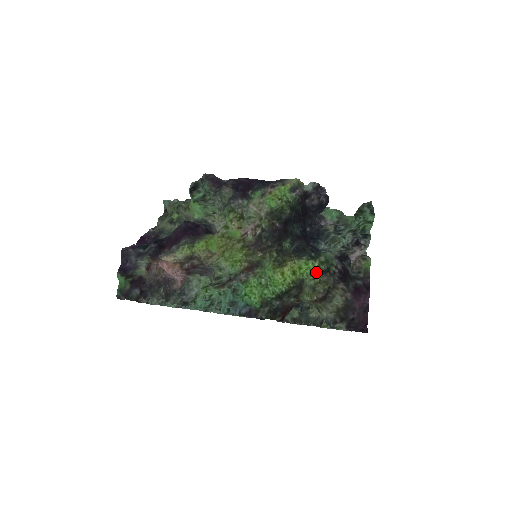
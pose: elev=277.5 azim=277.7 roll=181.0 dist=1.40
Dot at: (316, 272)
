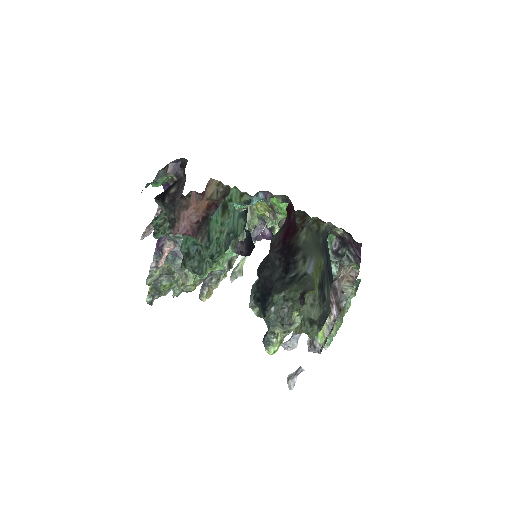
Dot at: occluded
